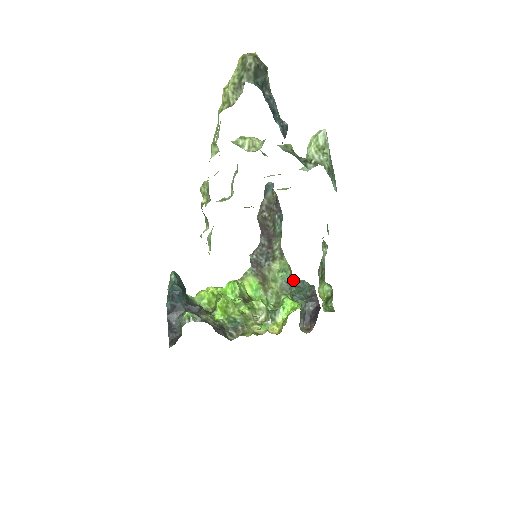
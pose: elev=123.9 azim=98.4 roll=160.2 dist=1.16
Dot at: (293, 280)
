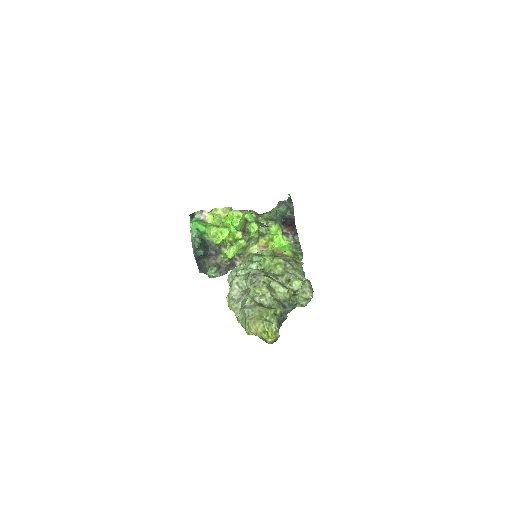
Dot at: (278, 203)
